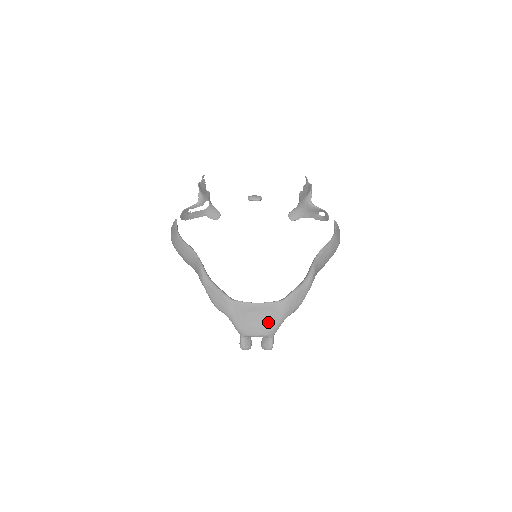
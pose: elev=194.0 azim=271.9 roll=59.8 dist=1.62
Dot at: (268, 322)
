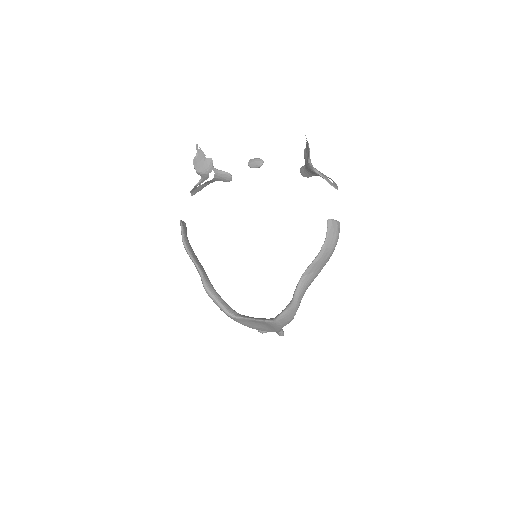
Dot at: (269, 328)
